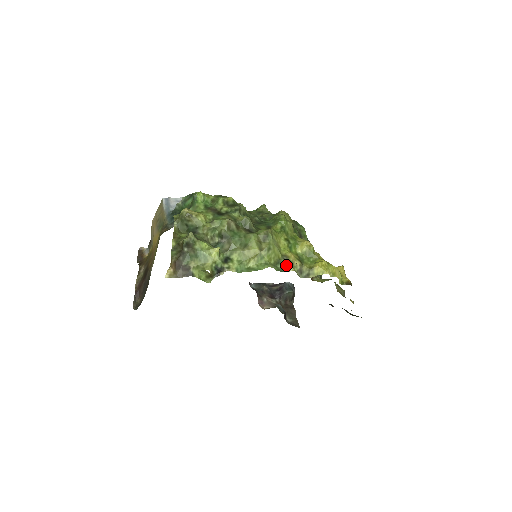
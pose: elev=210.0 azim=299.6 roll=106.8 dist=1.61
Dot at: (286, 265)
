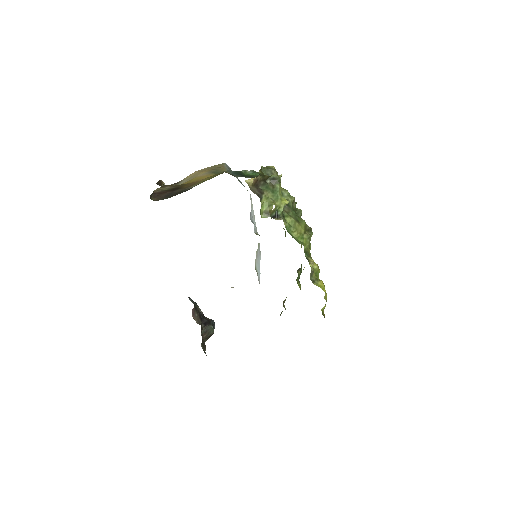
Dot at: (310, 259)
